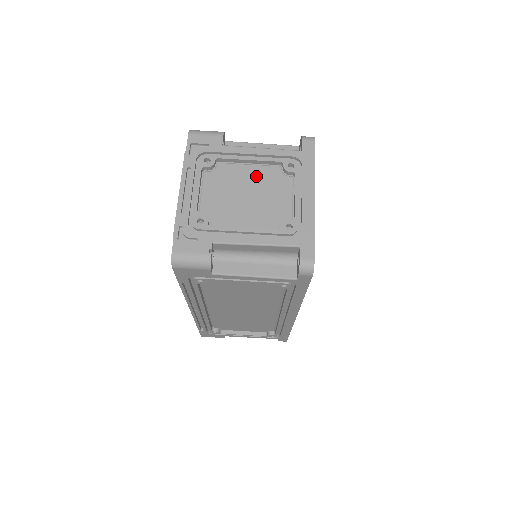
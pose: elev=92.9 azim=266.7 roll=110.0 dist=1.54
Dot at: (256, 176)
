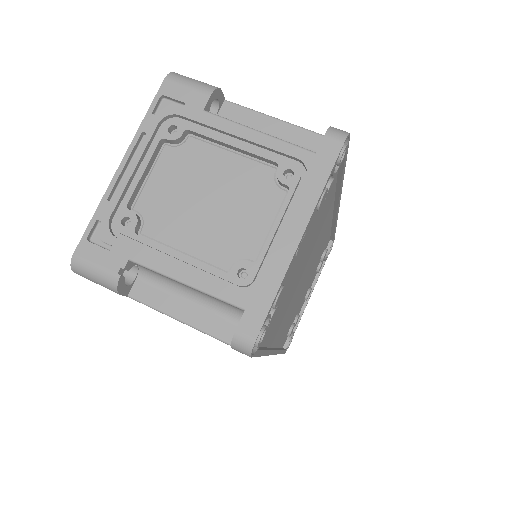
Dot at: (234, 173)
